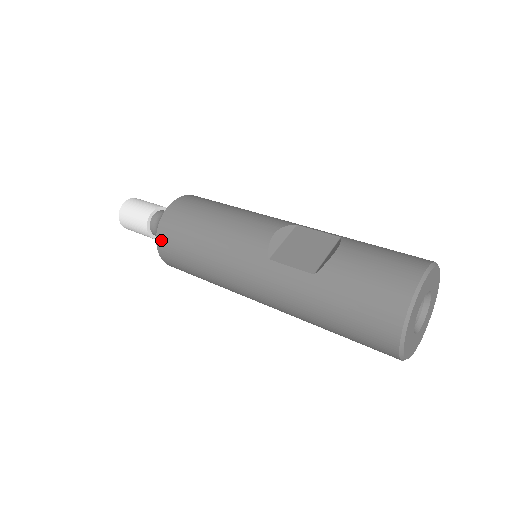
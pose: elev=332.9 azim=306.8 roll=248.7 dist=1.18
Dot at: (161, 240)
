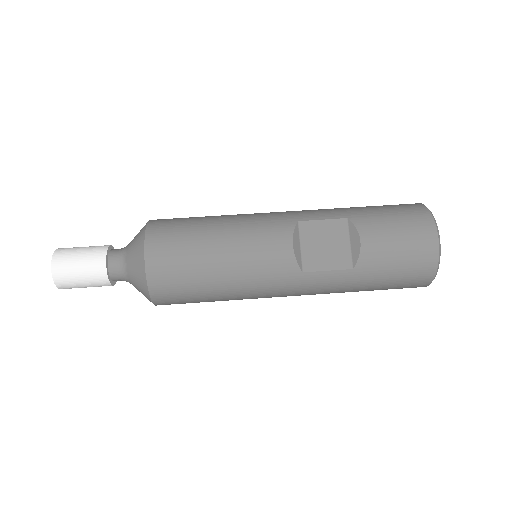
Dot at: (159, 297)
